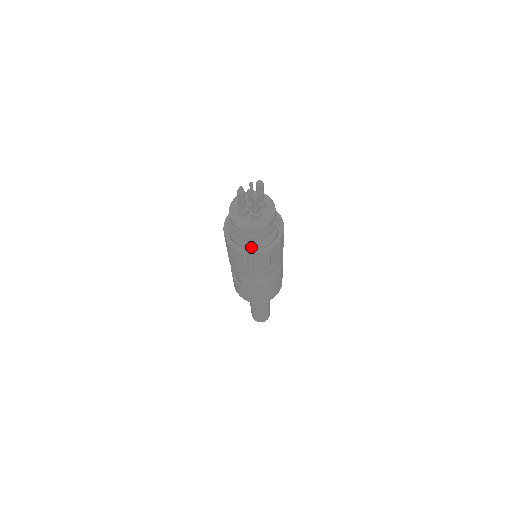
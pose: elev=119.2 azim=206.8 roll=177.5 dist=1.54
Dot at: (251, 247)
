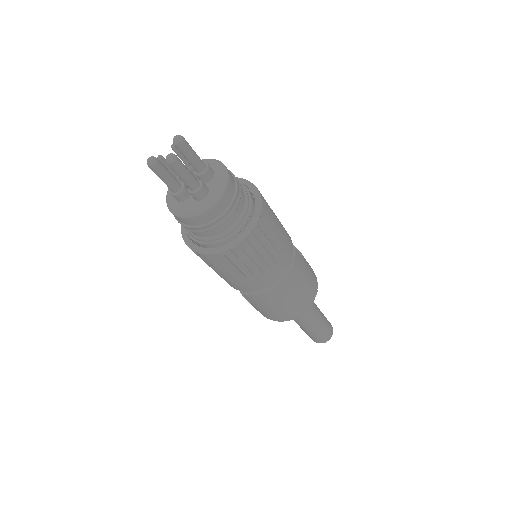
Dot at: (216, 243)
